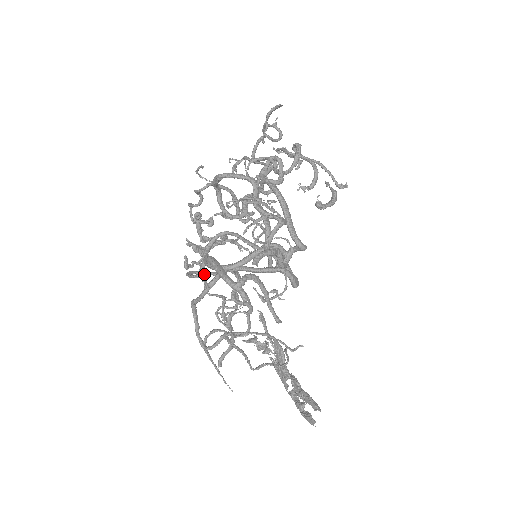
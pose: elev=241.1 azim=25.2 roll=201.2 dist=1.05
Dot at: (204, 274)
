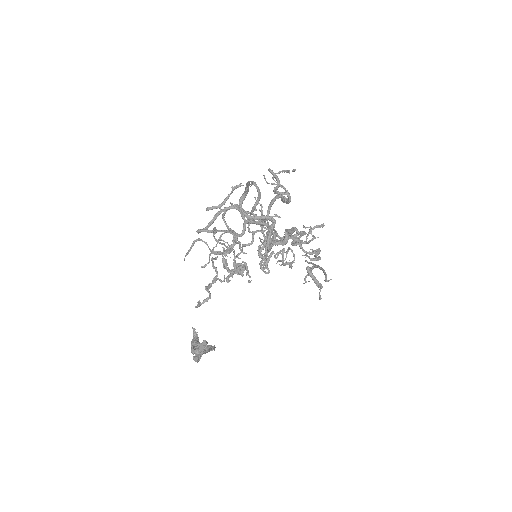
Dot at: (228, 227)
